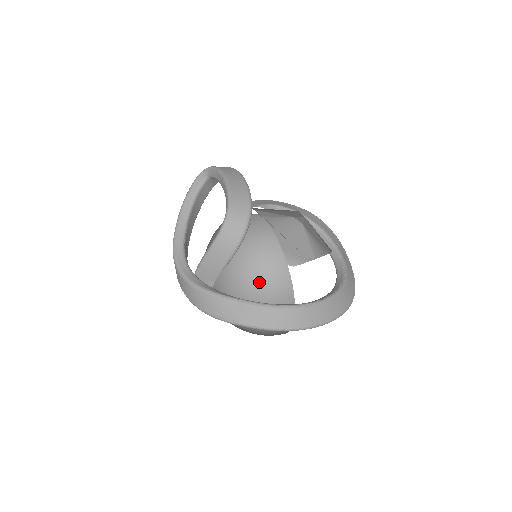
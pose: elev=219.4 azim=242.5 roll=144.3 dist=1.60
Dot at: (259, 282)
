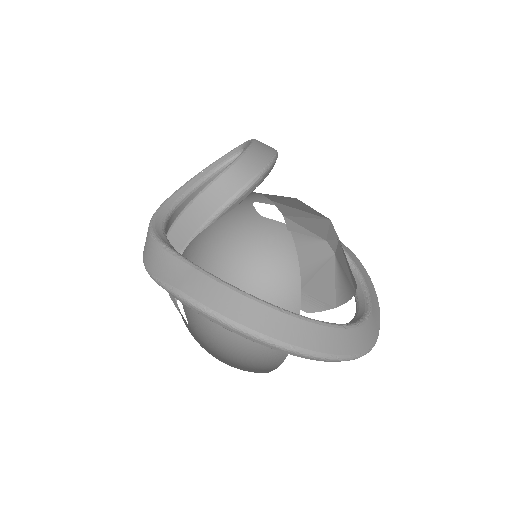
Dot at: occluded
